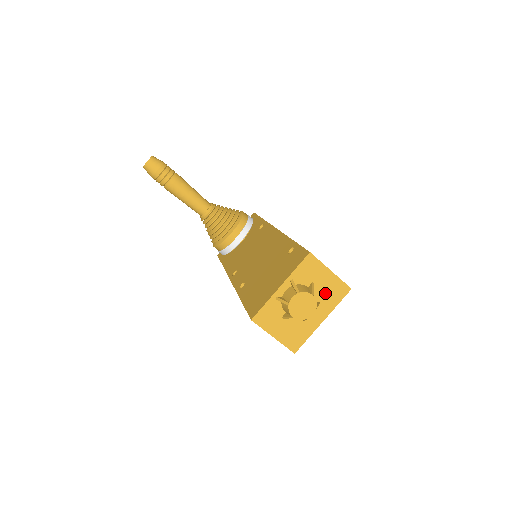
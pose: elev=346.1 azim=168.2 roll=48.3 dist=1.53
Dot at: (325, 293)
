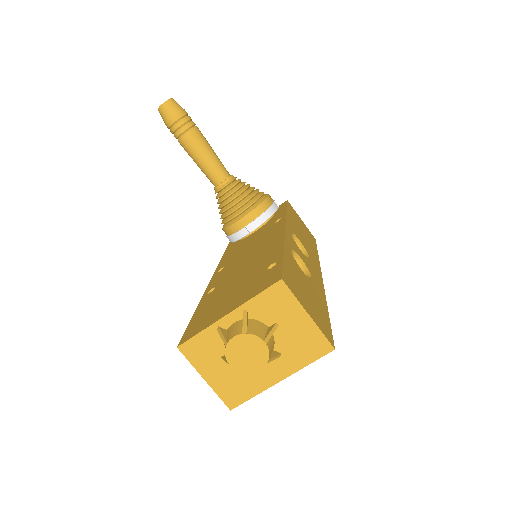
Dot at: (292, 343)
